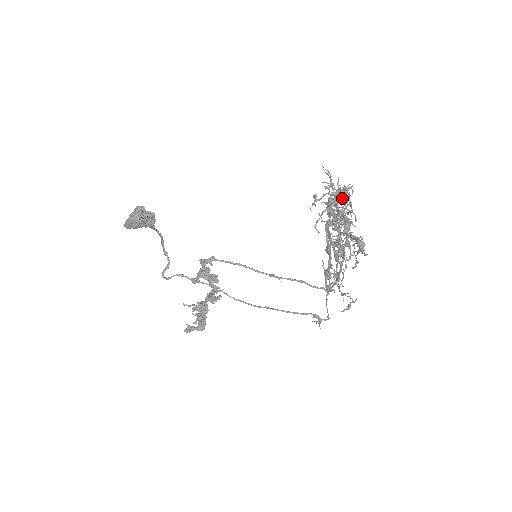
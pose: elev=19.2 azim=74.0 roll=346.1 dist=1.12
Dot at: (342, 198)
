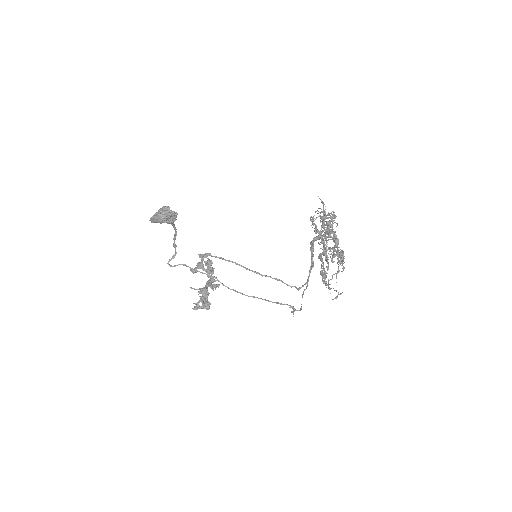
Dot at: occluded
